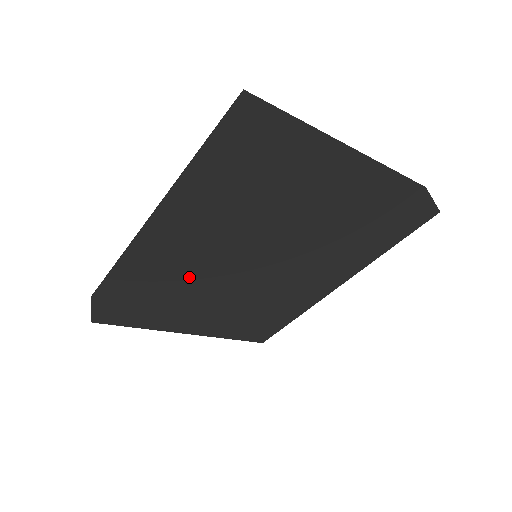
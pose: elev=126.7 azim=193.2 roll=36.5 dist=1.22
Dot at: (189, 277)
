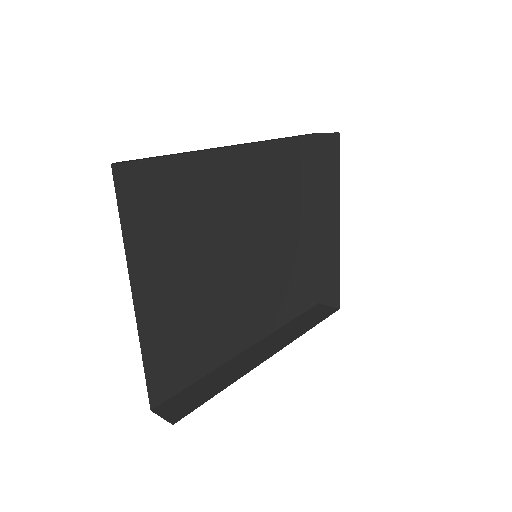
Dot at: (186, 245)
